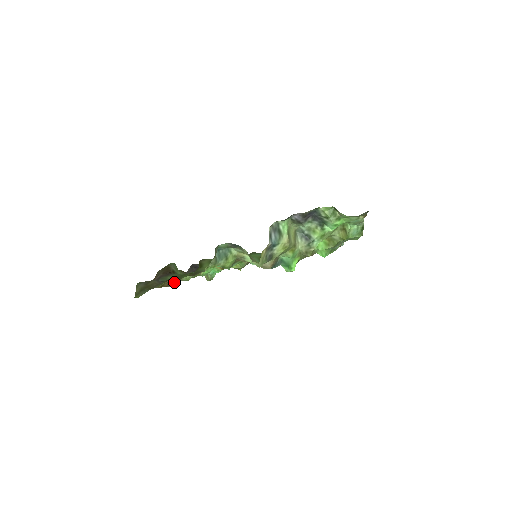
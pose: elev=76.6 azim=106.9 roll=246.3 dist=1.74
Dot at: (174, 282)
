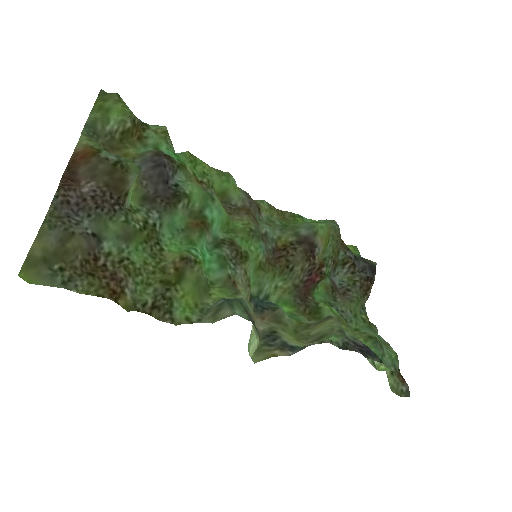
Dot at: (116, 261)
